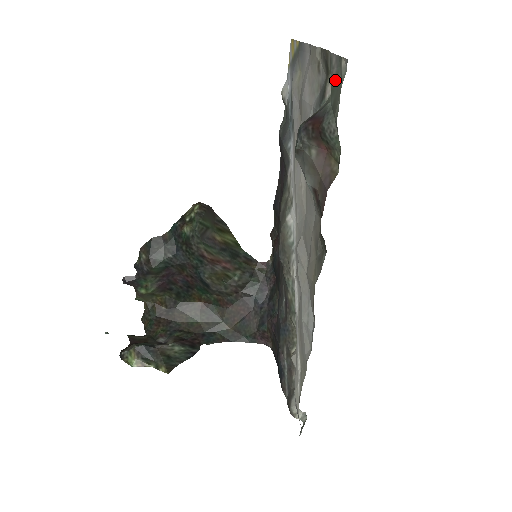
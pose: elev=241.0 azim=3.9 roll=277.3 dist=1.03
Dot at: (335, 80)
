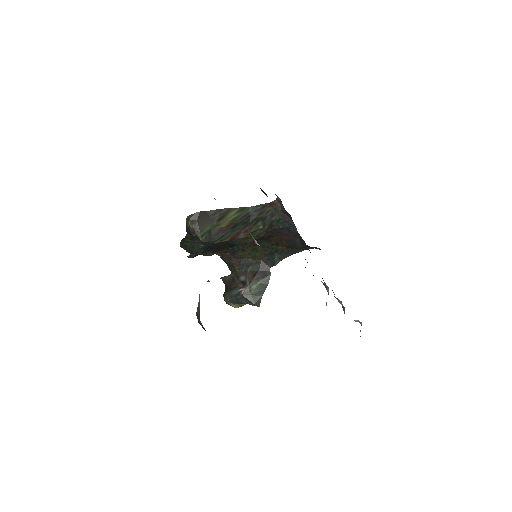
Dot at: occluded
